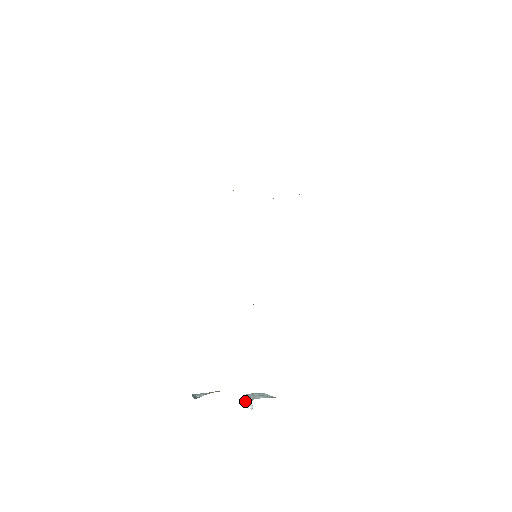
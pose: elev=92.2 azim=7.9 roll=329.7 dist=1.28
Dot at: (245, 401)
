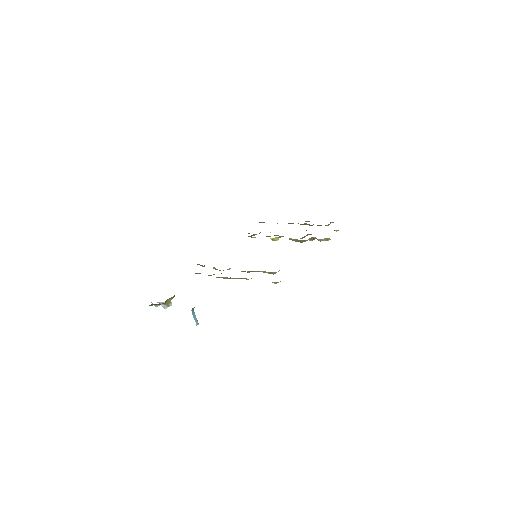
Dot at: occluded
